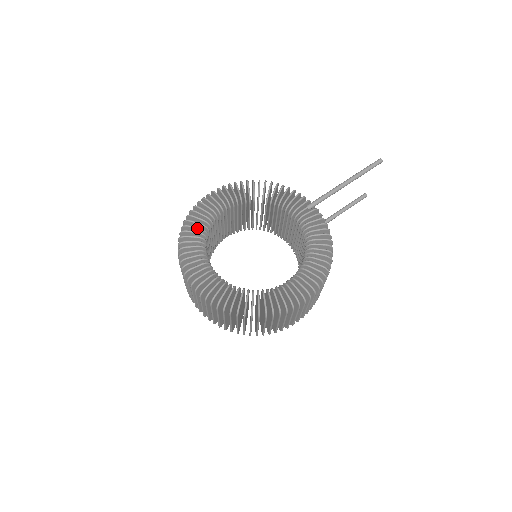
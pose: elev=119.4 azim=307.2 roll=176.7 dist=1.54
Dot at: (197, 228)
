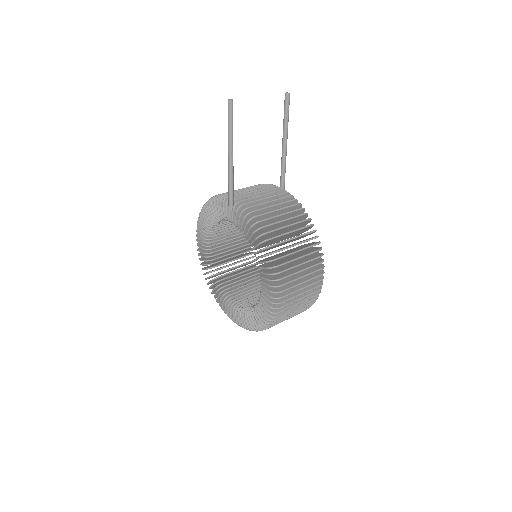
Dot at: occluded
